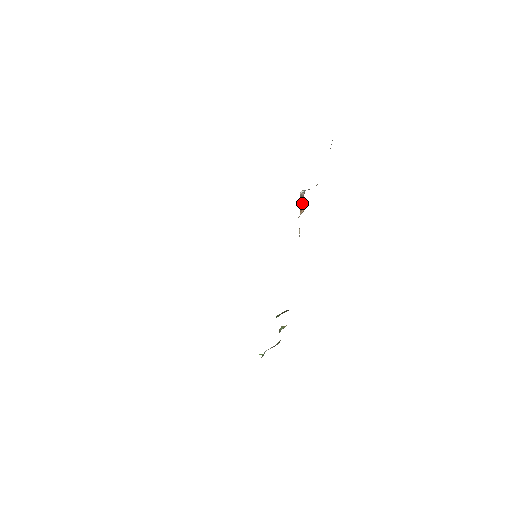
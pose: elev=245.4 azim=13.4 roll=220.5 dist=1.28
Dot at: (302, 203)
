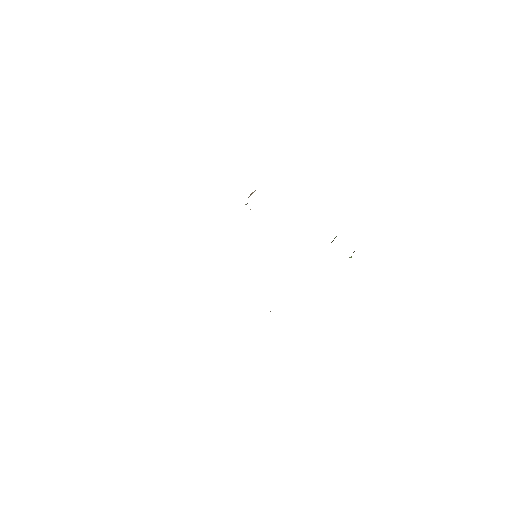
Dot at: occluded
